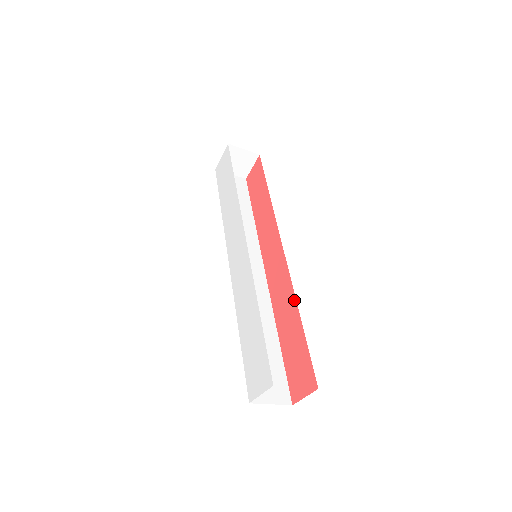
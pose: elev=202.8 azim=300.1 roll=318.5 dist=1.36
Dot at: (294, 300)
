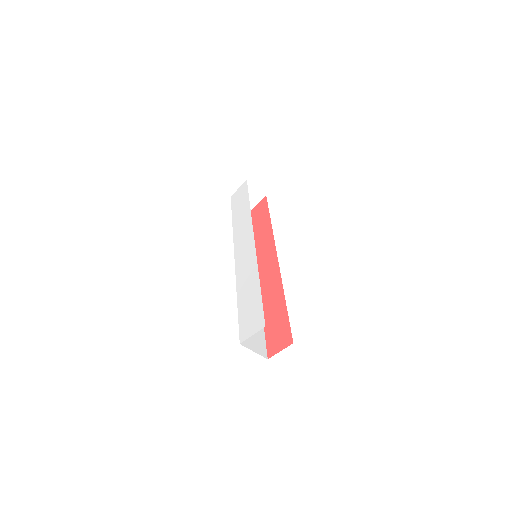
Dot at: (281, 288)
